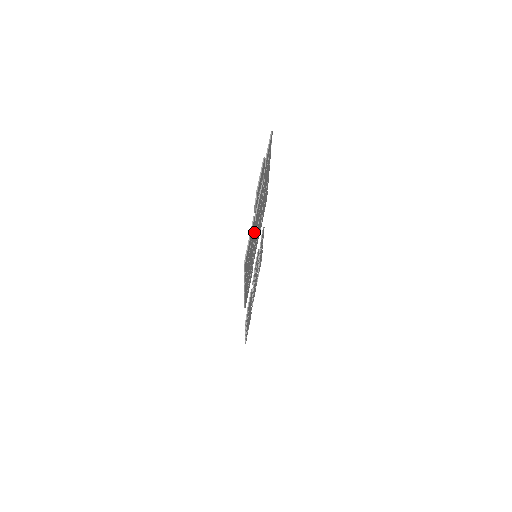
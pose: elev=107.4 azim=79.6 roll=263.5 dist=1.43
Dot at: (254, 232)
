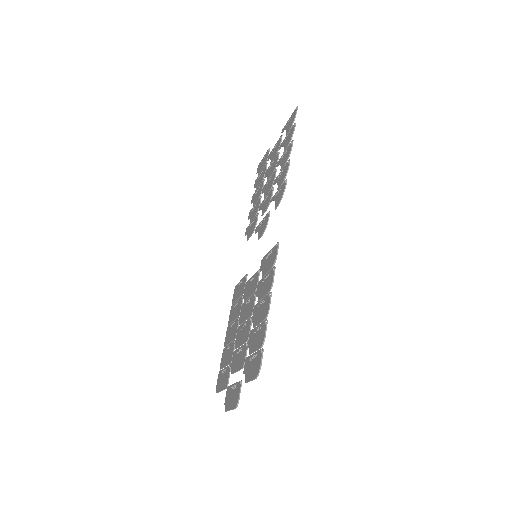
Dot at: (235, 346)
